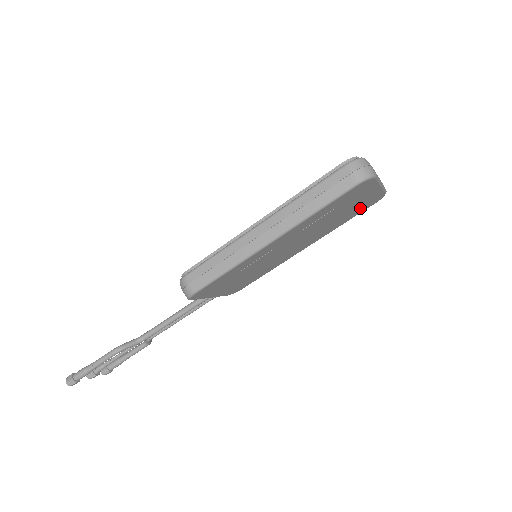
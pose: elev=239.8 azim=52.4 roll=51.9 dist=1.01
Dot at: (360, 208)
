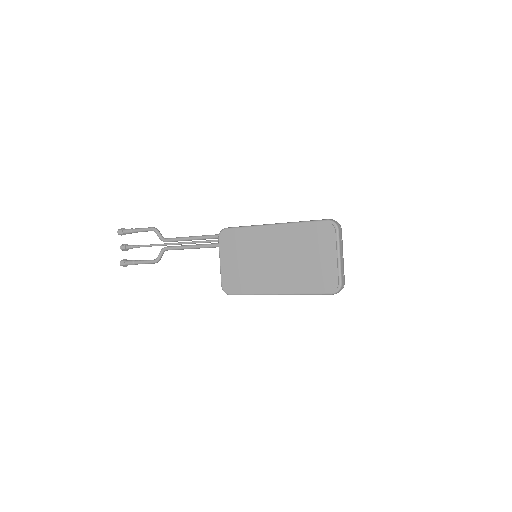
Dot at: occluded
